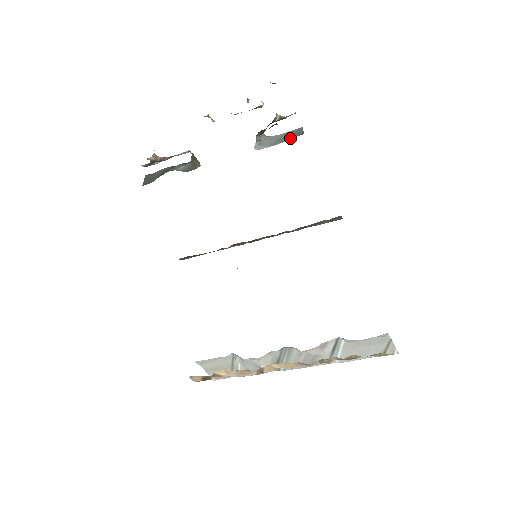
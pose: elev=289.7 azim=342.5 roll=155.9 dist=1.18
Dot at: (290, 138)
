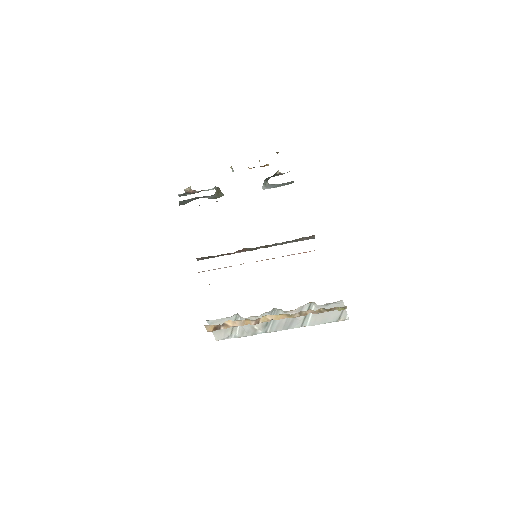
Dot at: occluded
